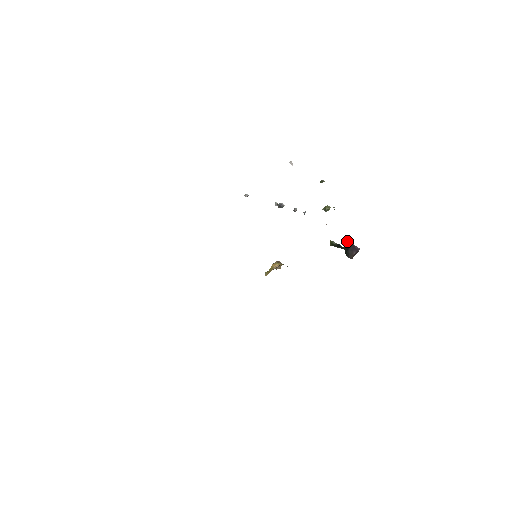
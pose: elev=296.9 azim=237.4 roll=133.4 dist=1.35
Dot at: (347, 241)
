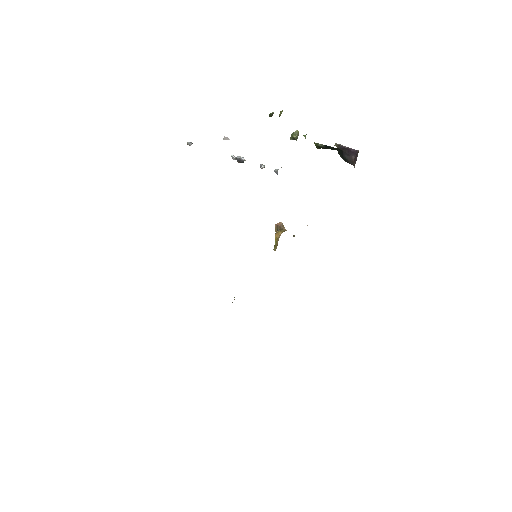
Dot at: (337, 147)
